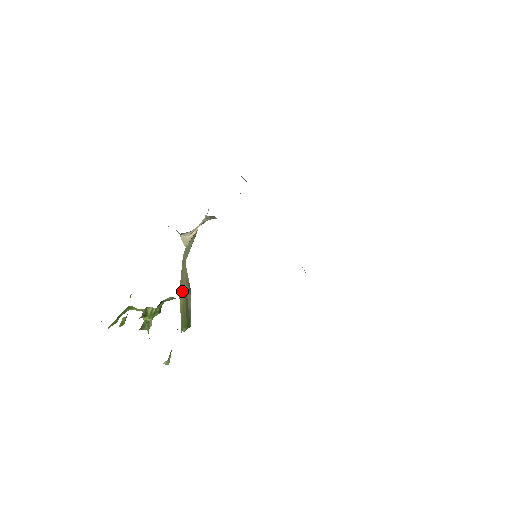
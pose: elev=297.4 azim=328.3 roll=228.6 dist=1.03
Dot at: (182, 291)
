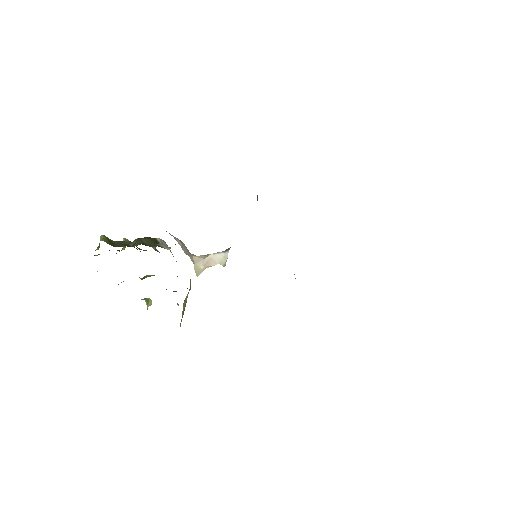
Dot at: (186, 298)
